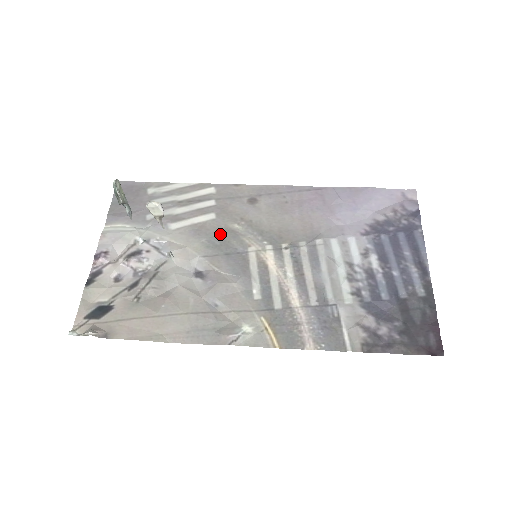
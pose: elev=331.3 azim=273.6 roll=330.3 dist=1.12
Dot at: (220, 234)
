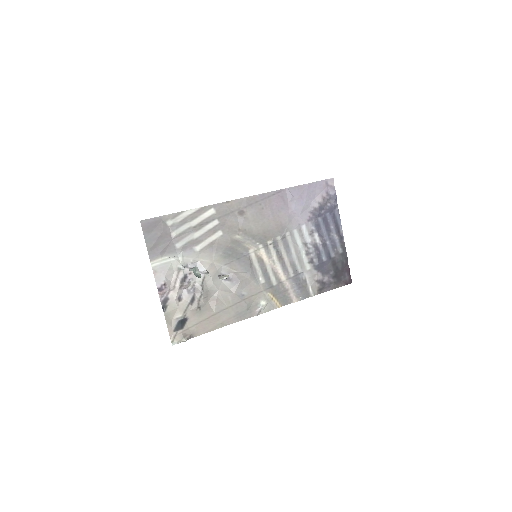
Dot at: (230, 246)
